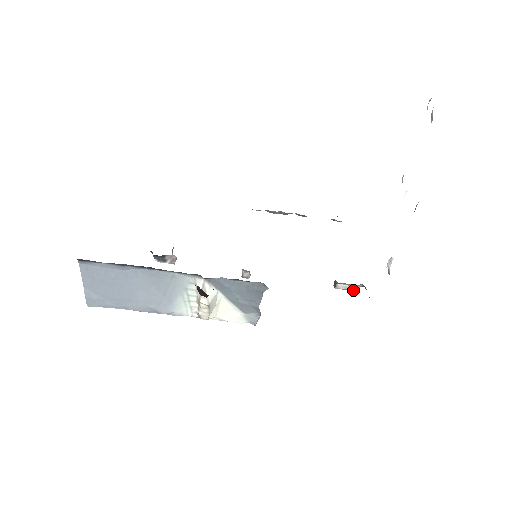
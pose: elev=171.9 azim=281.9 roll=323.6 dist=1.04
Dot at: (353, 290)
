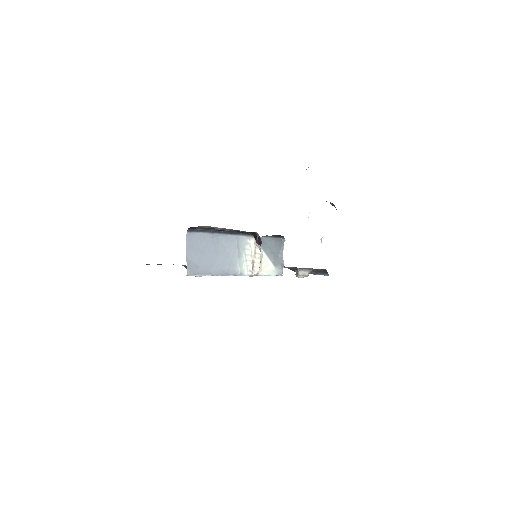
Dot at: (307, 275)
